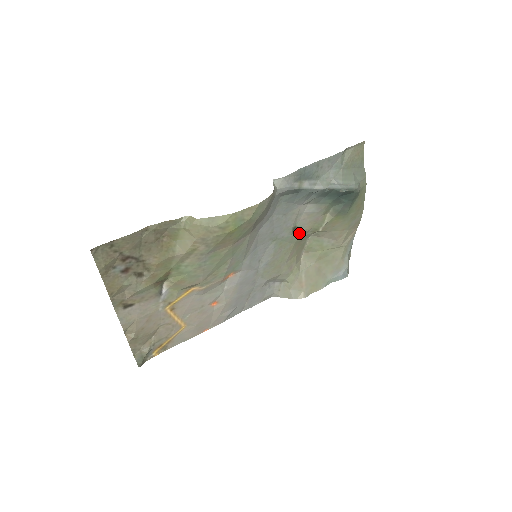
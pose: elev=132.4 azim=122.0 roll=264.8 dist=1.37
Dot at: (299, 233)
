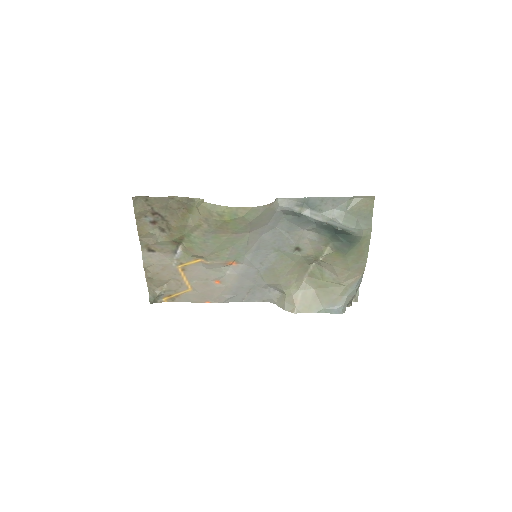
Dot at: (301, 254)
